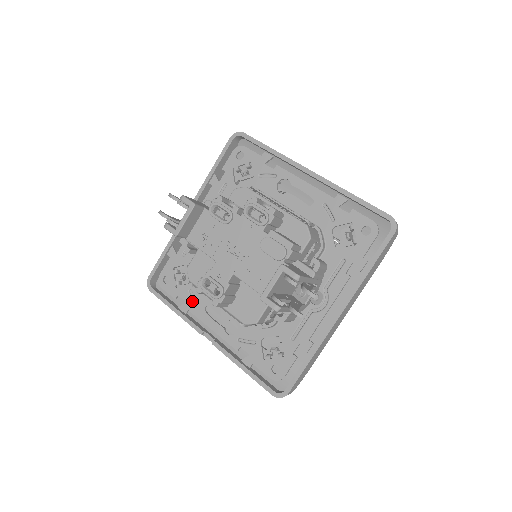
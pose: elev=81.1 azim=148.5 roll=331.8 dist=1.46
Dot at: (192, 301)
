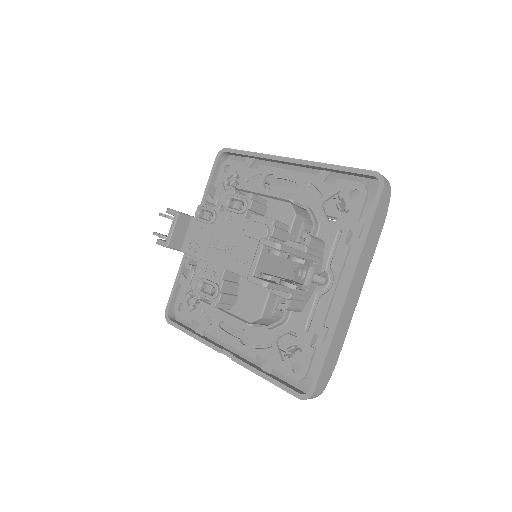
Dot at: (206, 321)
